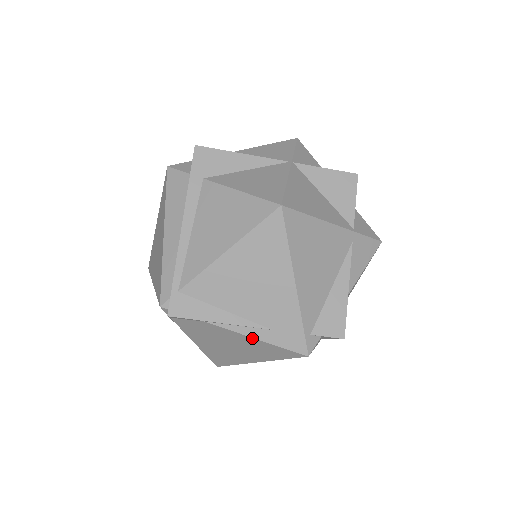
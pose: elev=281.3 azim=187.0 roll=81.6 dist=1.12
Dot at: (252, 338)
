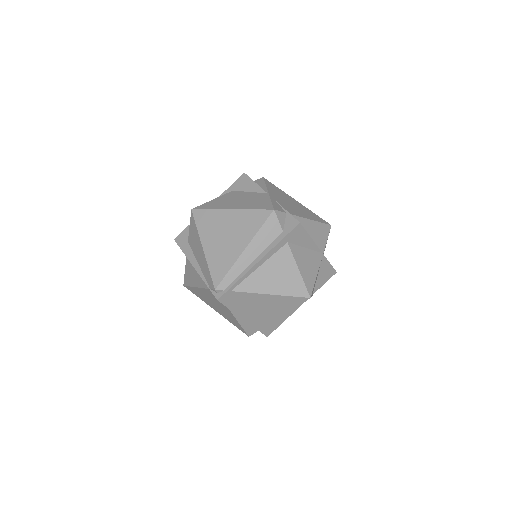
Dot at: (236, 320)
